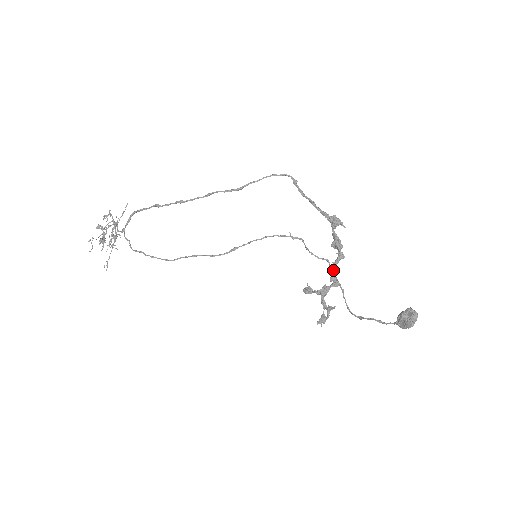
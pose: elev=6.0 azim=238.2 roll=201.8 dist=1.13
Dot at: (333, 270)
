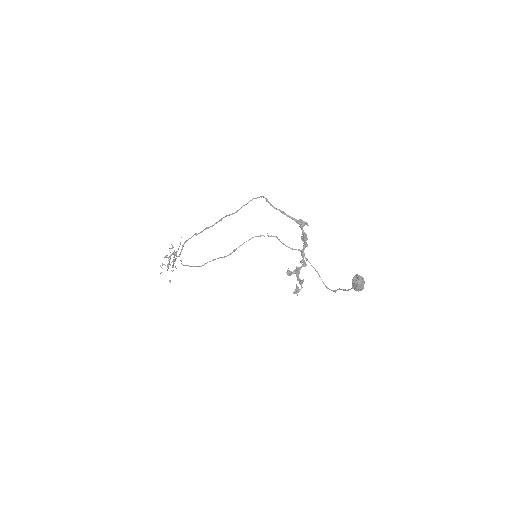
Dot at: (302, 256)
